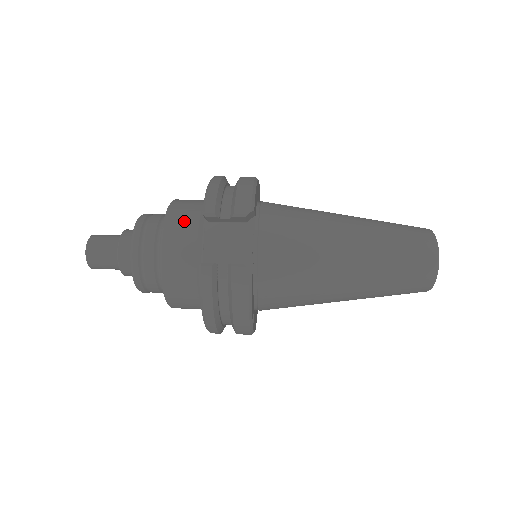
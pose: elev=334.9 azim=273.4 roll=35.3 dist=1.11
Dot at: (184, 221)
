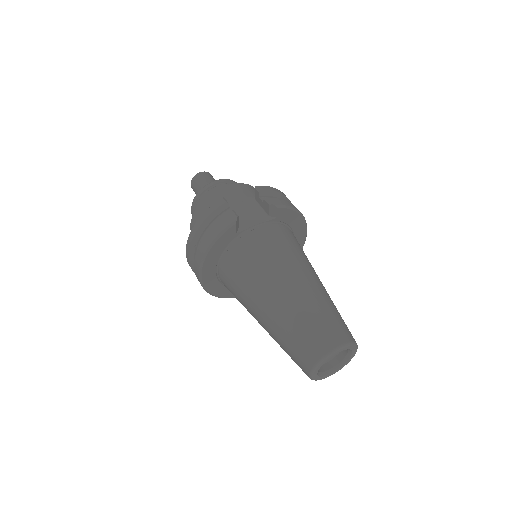
Dot at: (247, 191)
